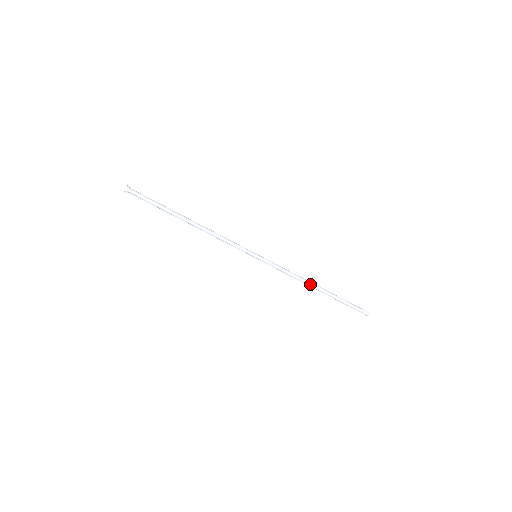
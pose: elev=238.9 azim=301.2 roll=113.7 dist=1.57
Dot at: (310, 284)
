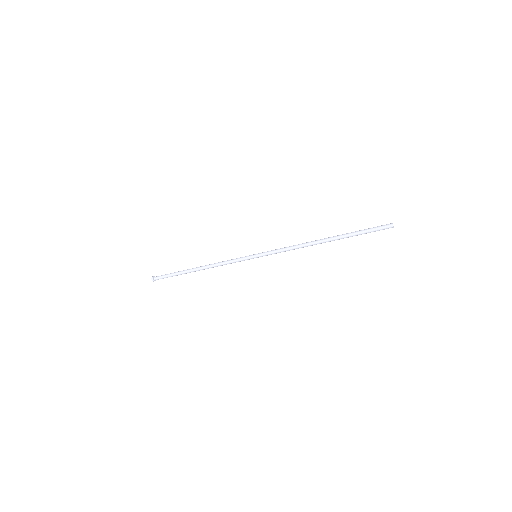
Dot at: occluded
